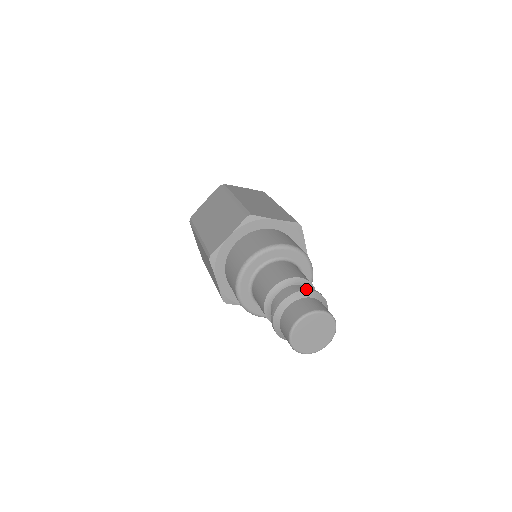
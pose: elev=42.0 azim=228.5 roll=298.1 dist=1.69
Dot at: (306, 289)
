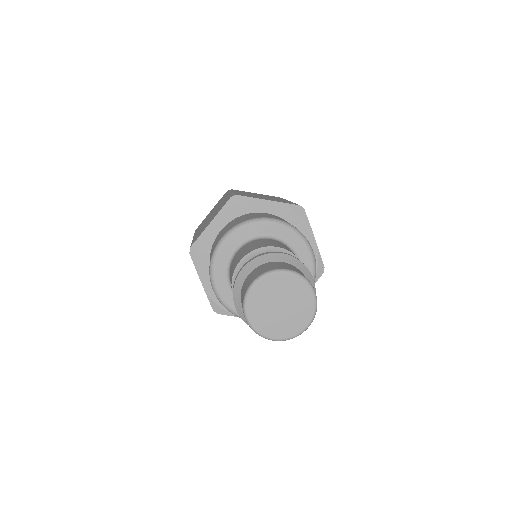
Dot at: (276, 252)
